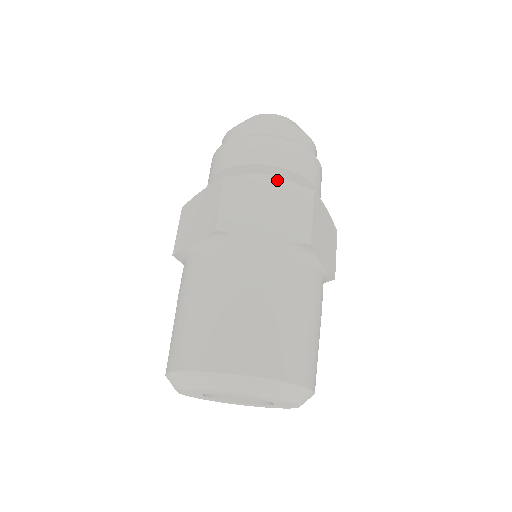
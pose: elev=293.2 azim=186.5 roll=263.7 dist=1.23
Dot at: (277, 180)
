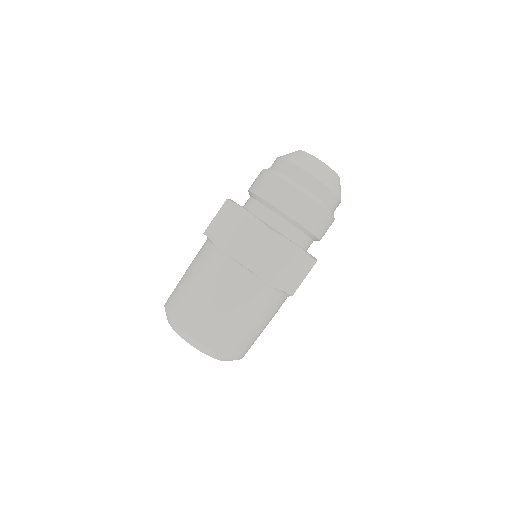
Dot at: (300, 234)
